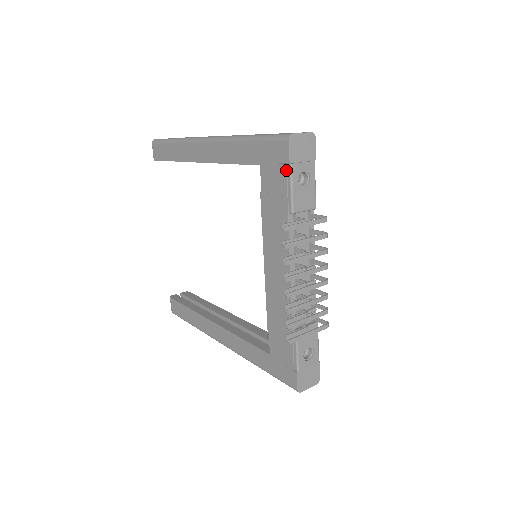
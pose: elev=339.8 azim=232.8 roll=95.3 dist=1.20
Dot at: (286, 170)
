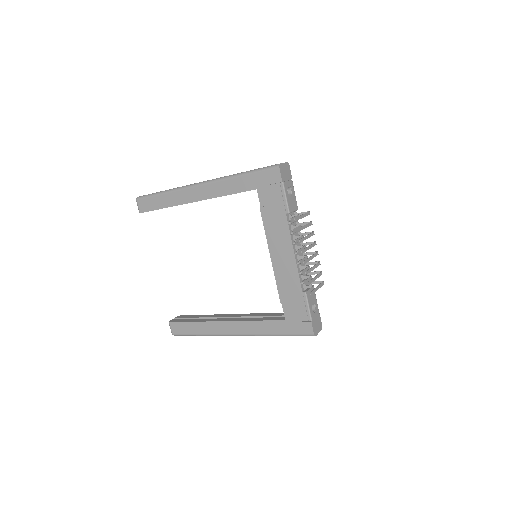
Dot at: (280, 187)
